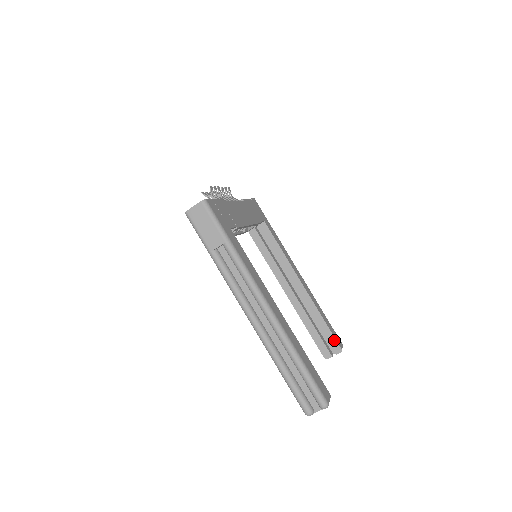
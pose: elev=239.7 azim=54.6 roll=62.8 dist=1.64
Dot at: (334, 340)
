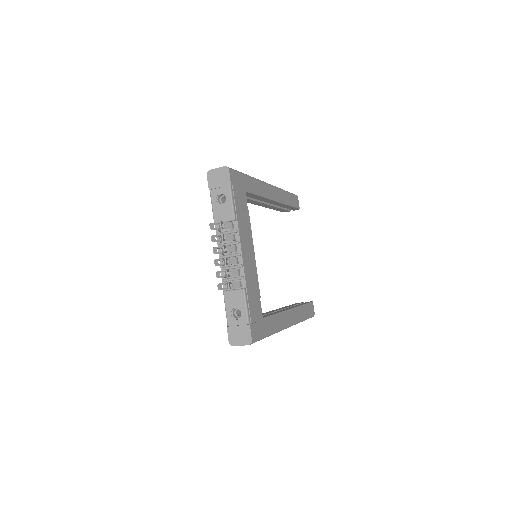
Dot at: occluded
